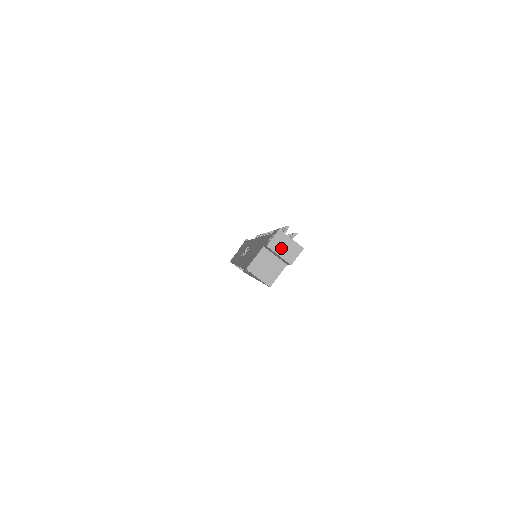
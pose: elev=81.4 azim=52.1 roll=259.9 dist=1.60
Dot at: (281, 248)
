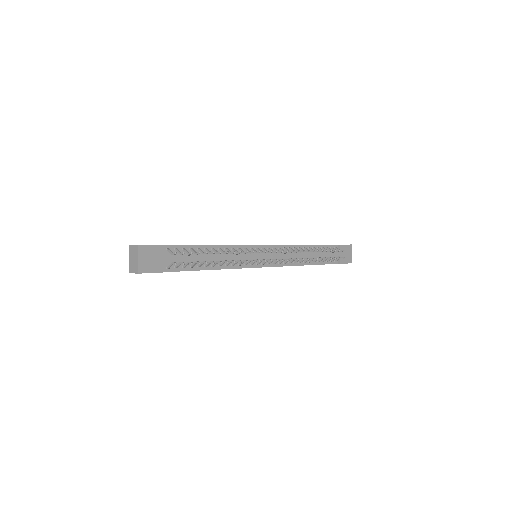
Dot at: (132, 257)
